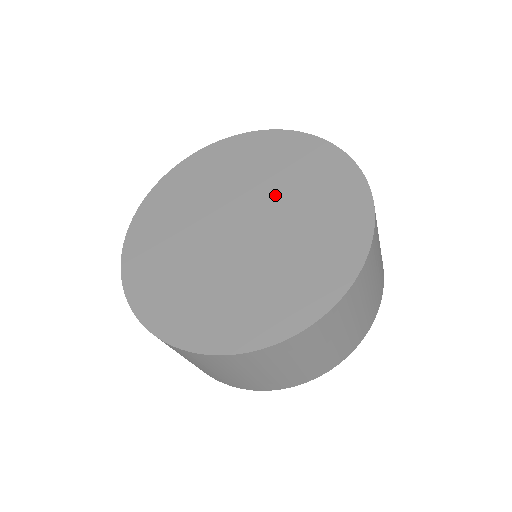
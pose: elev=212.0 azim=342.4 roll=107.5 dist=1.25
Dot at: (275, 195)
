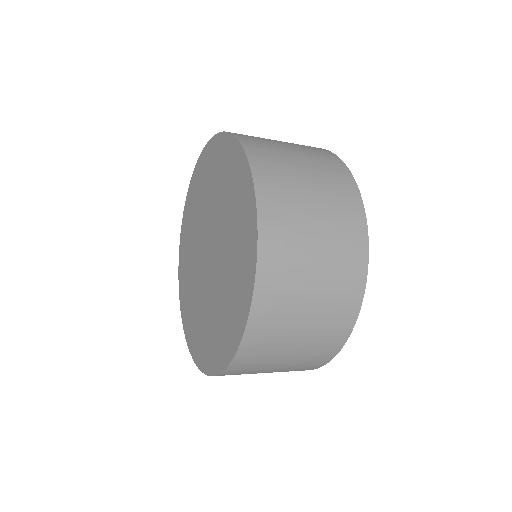
Dot at: (209, 209)
